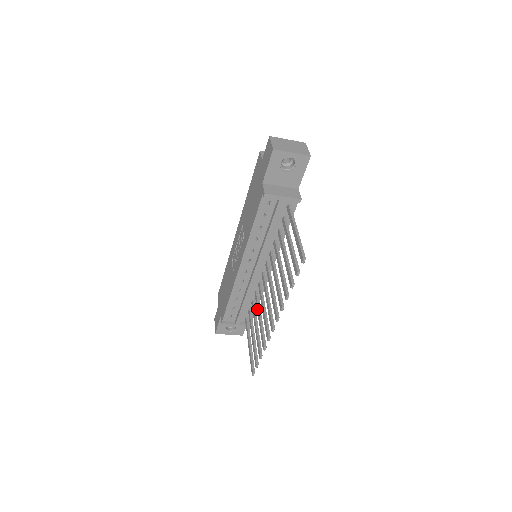
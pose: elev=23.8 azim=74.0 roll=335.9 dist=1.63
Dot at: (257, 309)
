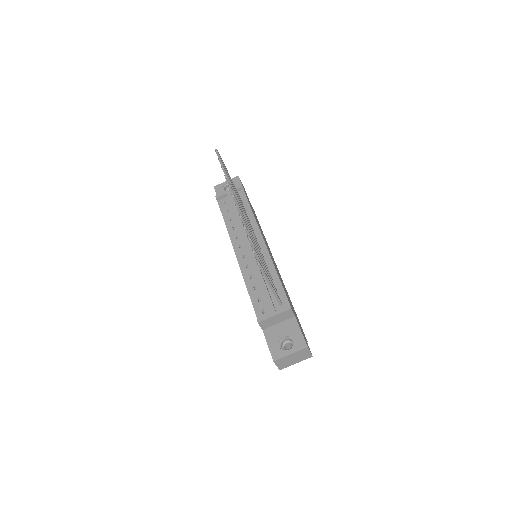
Dot at: occluded
